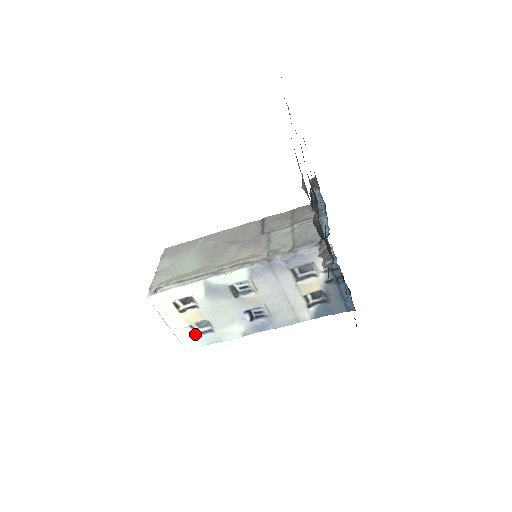
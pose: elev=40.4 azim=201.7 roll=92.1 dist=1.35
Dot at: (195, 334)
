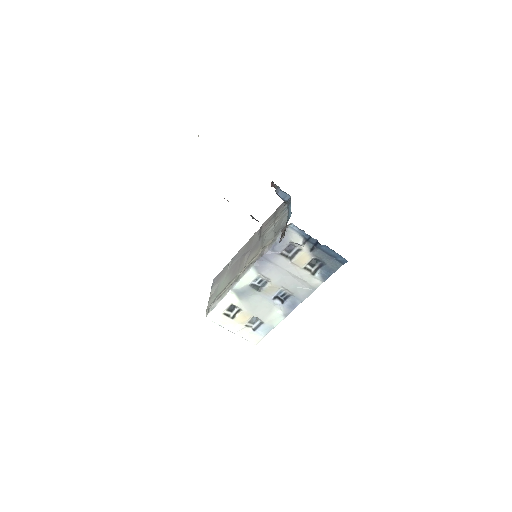
Dot at: (253, 330)
